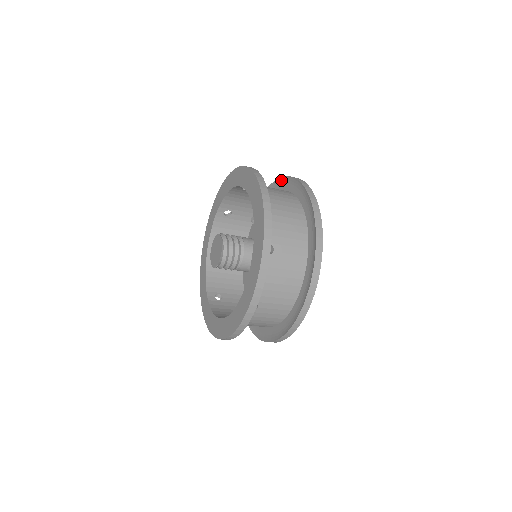
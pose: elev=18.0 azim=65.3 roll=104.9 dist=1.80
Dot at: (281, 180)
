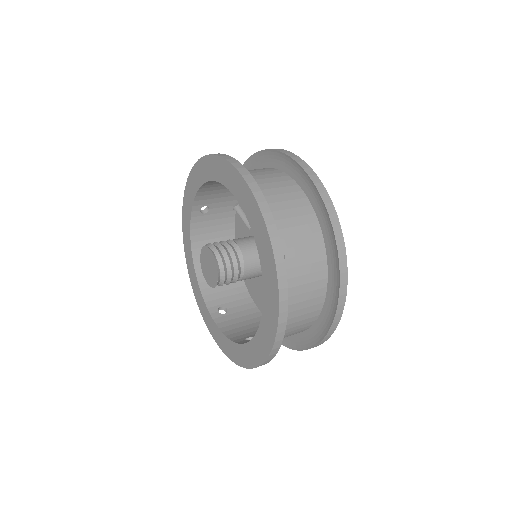
Dot at: (259, 155)
